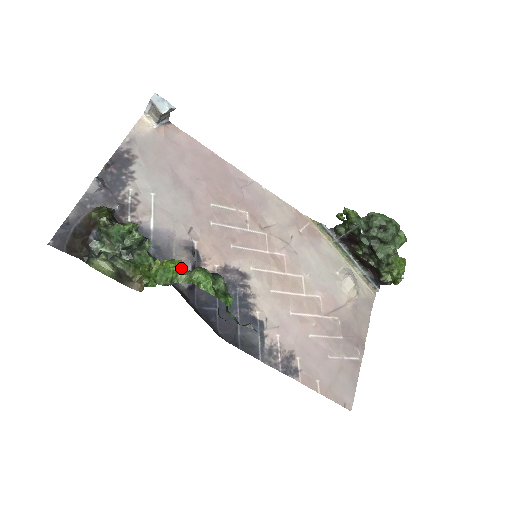
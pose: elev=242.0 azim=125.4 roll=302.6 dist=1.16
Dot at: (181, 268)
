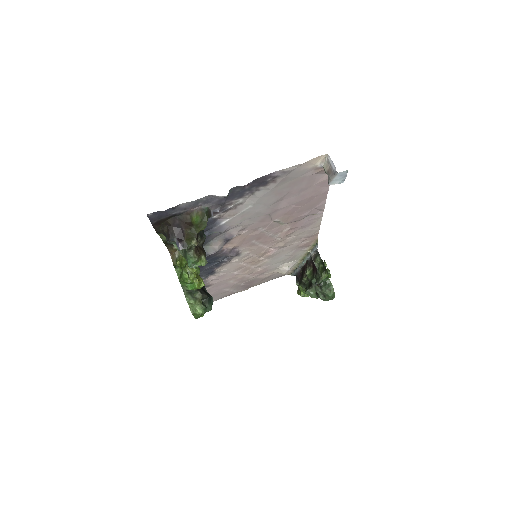
Dot at: (200, 287)
